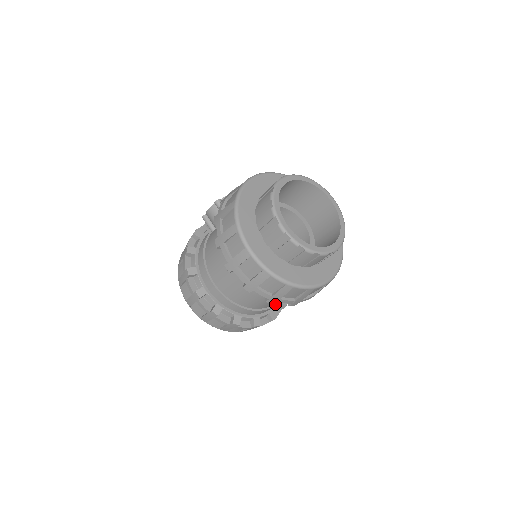
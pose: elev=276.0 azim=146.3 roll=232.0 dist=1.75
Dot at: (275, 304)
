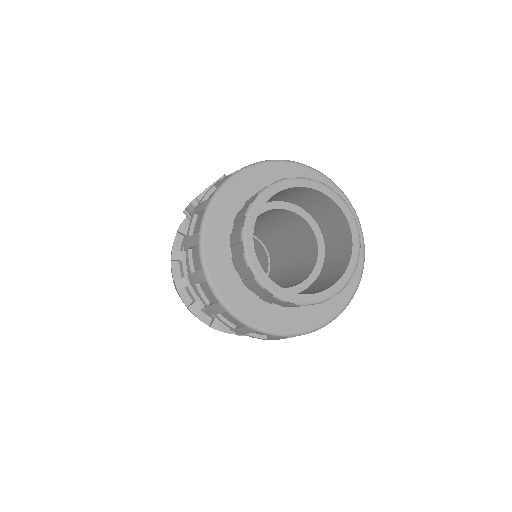
Dot at: occluded
